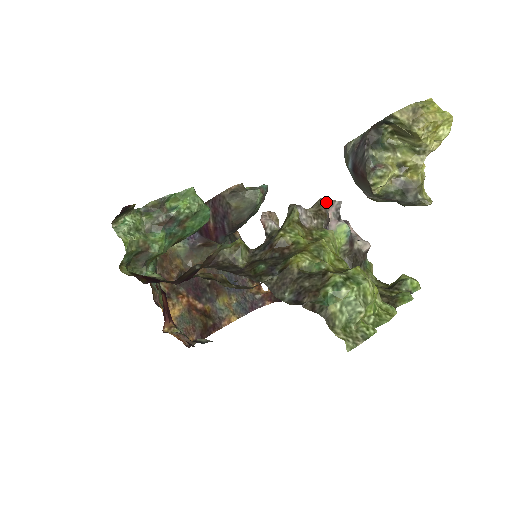
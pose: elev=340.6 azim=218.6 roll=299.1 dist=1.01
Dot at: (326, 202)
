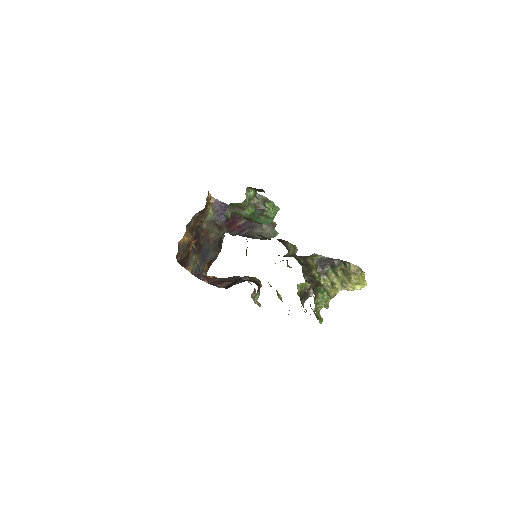
Dot at: (319, 265)
